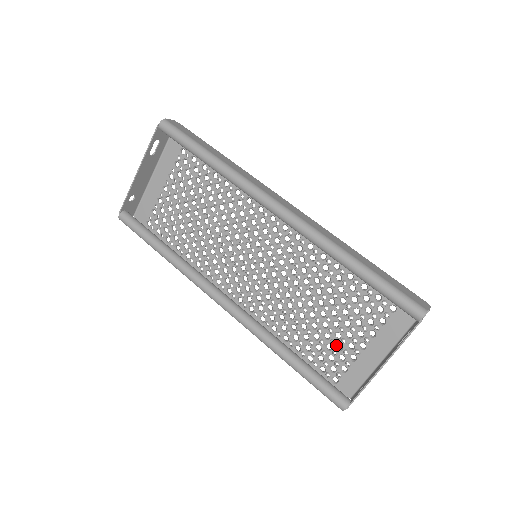
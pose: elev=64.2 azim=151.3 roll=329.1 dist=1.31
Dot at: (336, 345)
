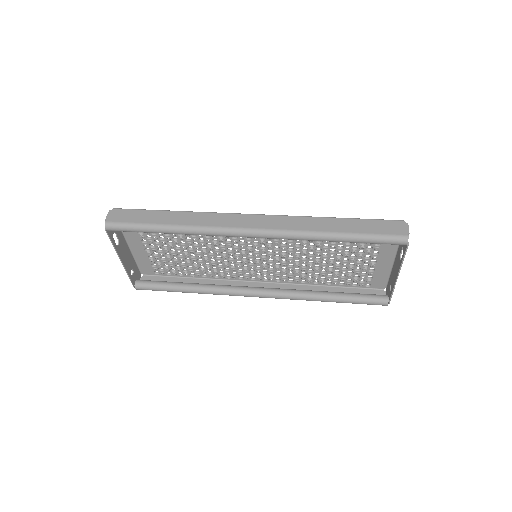
Dot at: (355, 269)
